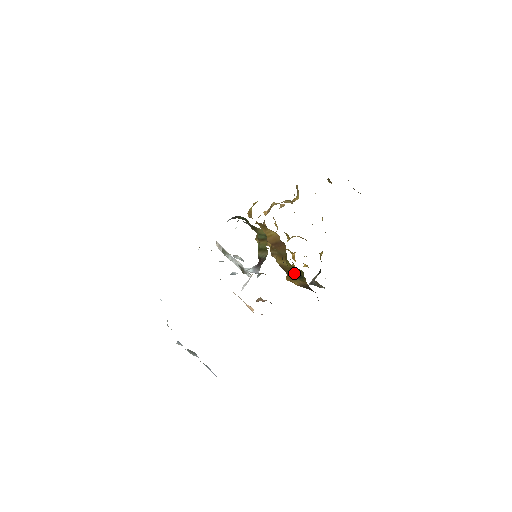
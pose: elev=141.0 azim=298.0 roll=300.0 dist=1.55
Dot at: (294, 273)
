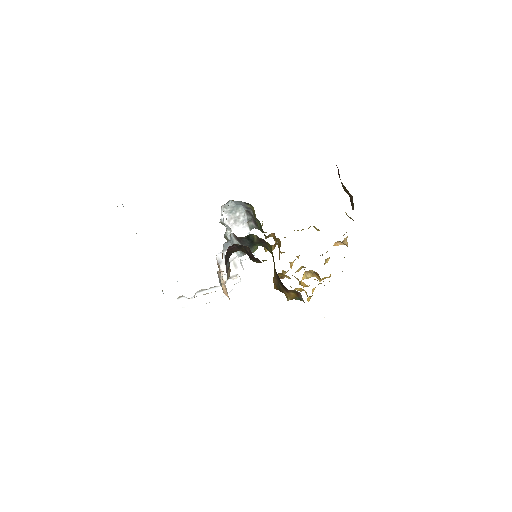
Dot at: occluded
